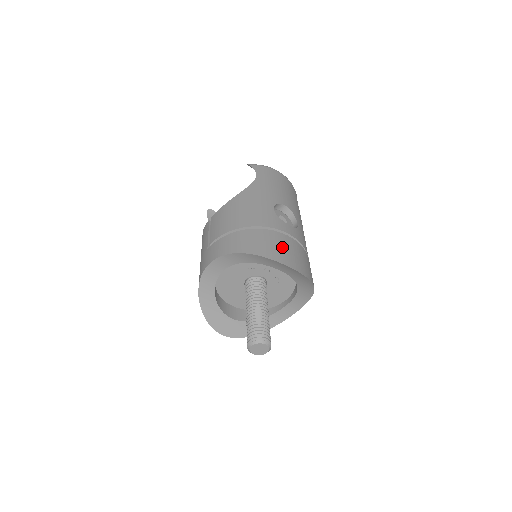
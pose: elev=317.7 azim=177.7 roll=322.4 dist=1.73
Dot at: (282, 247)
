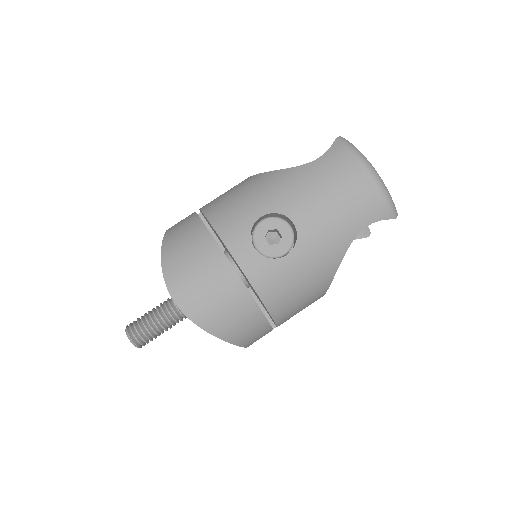
Dot at: (195, 266)
